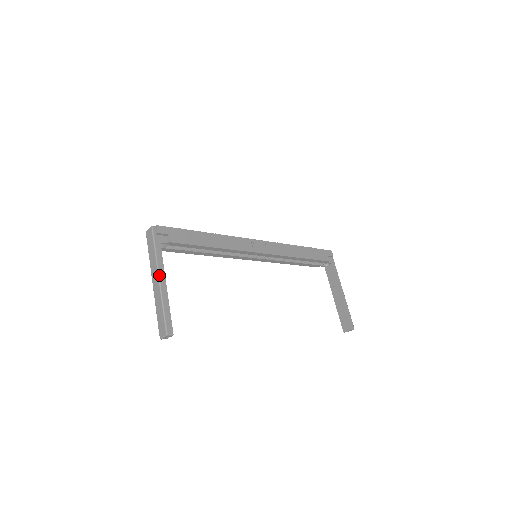
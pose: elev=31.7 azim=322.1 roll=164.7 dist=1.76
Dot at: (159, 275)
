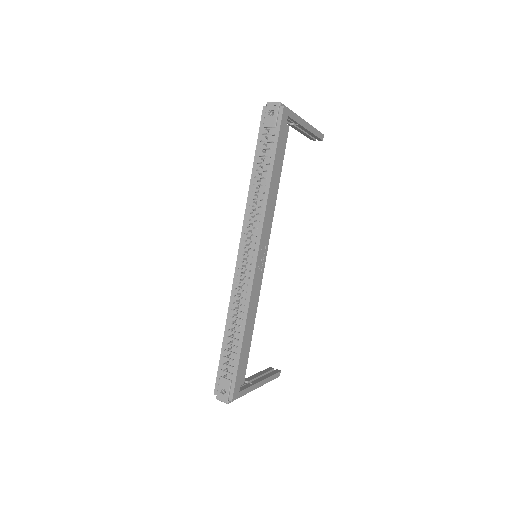
Dot at: occluded
